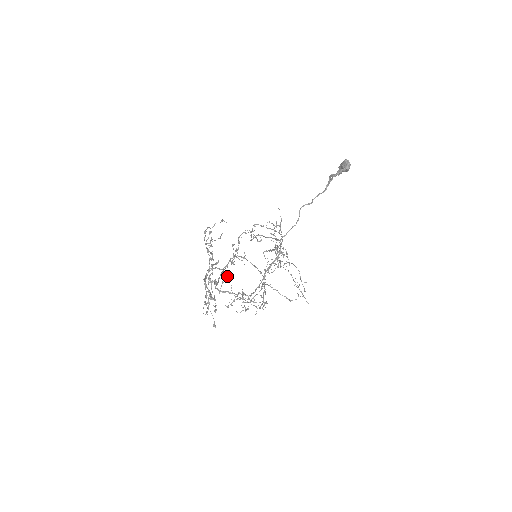
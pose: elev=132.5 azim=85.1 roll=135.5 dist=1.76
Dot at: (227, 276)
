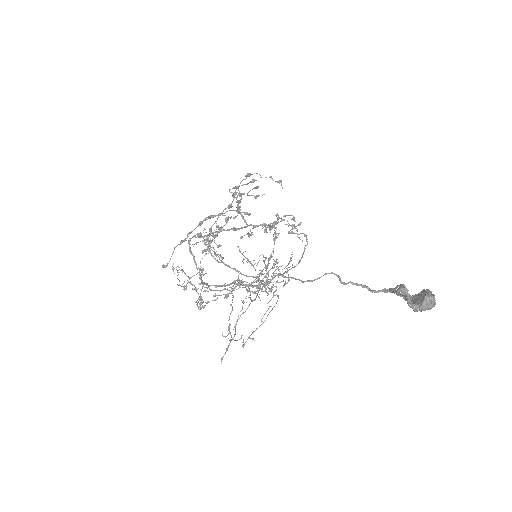
Dot at: occluded
